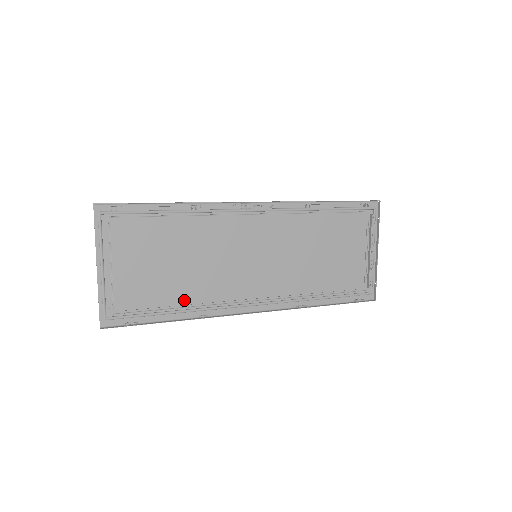
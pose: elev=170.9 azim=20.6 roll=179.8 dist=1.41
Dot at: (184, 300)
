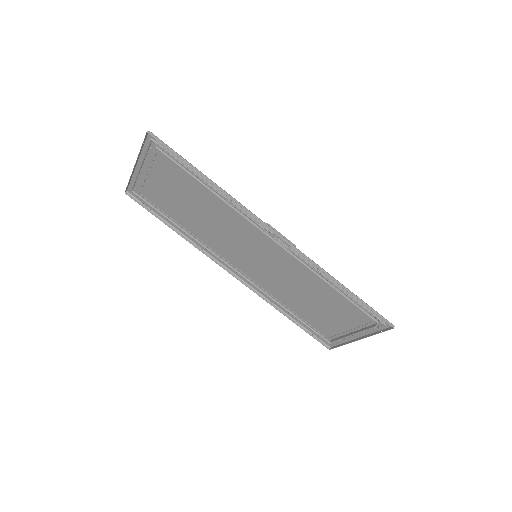
Dot at: (188, 228)
